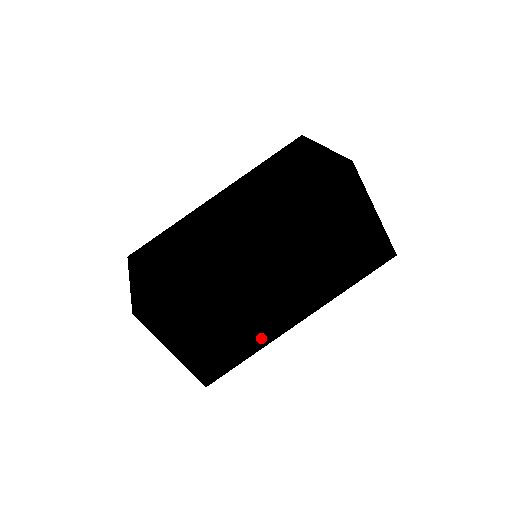
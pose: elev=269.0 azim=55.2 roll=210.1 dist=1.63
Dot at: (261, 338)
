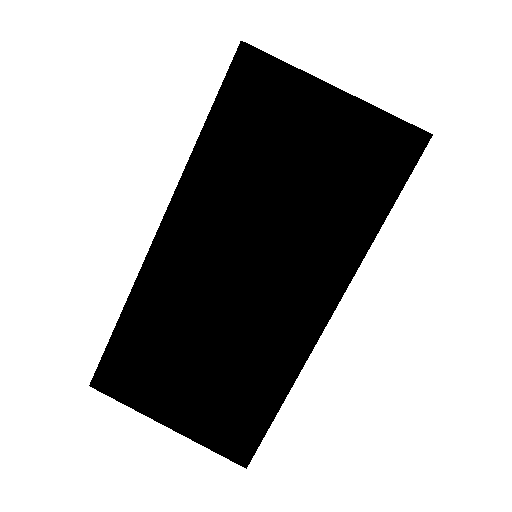
Dot at: occluded
